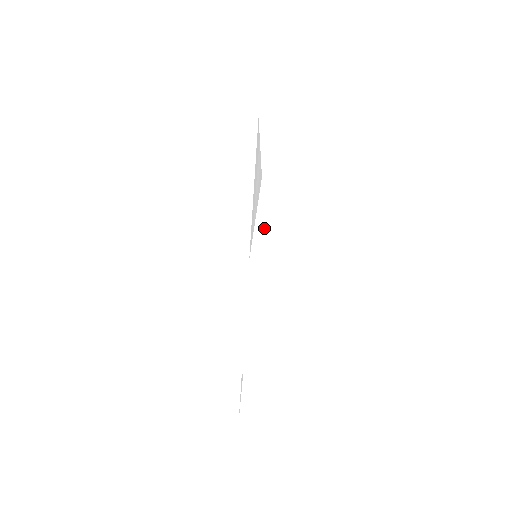
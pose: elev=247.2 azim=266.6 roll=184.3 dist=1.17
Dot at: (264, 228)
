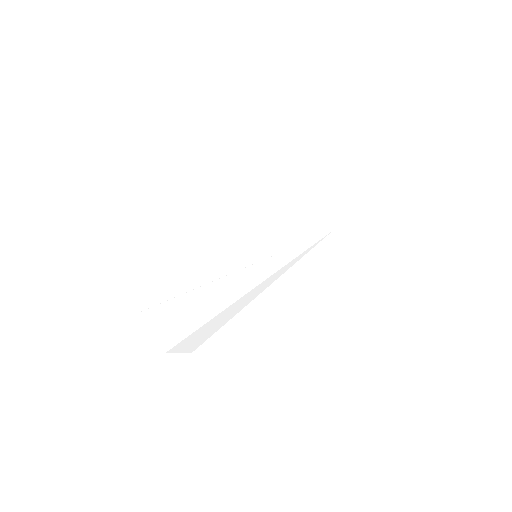
Dot at: (283, 274)
